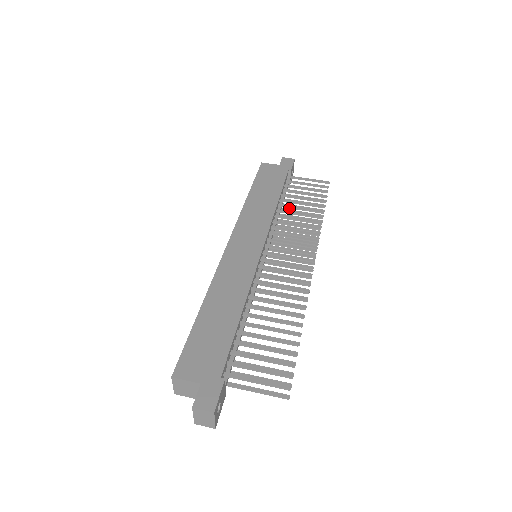
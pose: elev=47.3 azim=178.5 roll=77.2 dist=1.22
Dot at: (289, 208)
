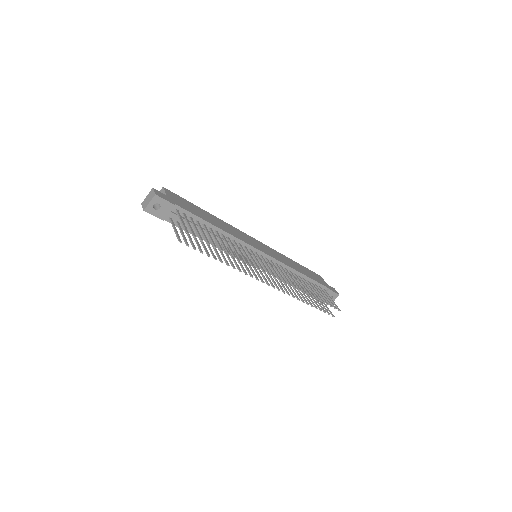
Dot at: (302, 281)
